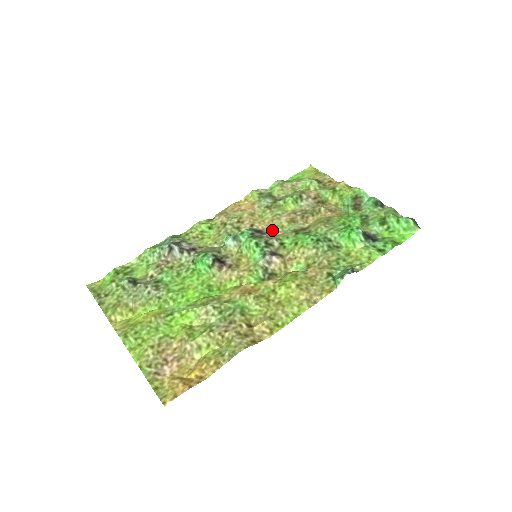
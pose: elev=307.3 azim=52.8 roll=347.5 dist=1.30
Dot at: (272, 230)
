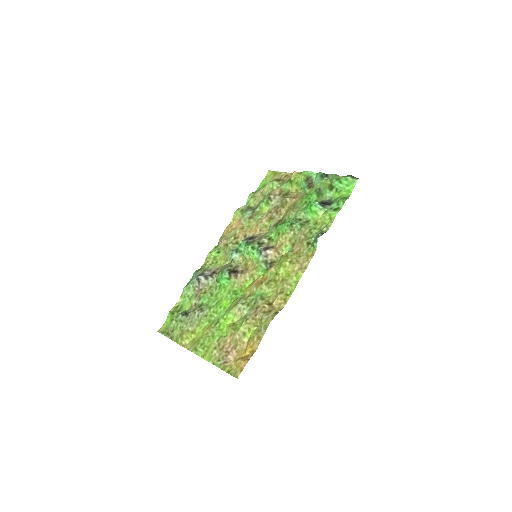
Dot at: (260, 232)
